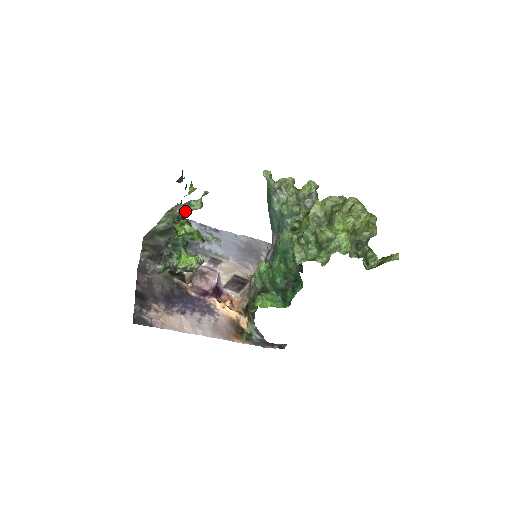
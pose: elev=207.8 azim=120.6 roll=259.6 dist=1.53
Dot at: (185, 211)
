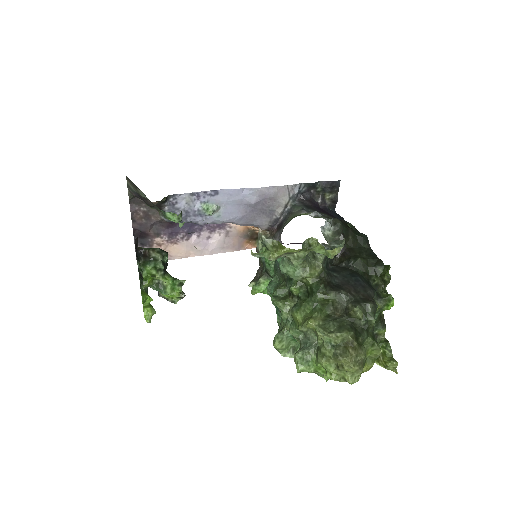
Dot at: occluded
